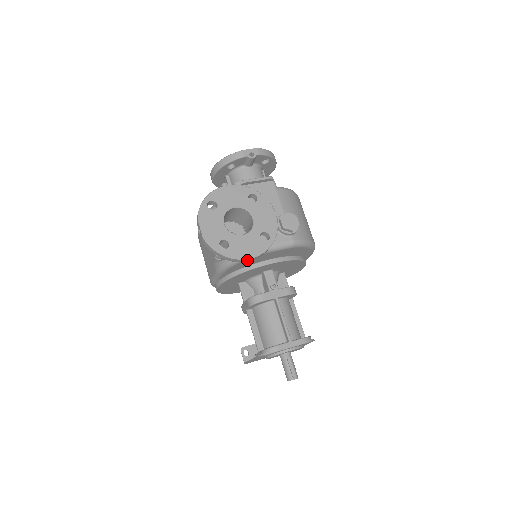
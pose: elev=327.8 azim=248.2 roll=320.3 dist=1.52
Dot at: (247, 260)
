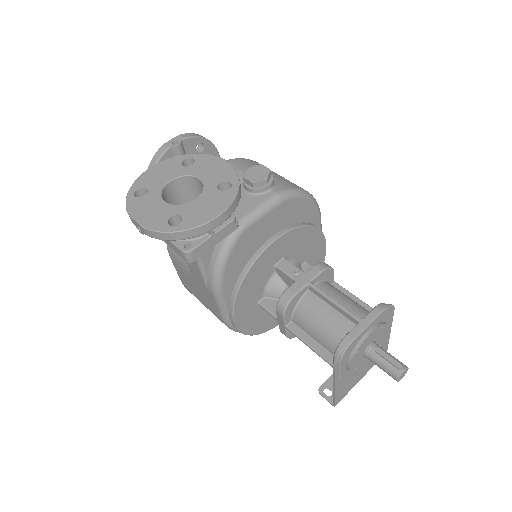
Dot at: (216, 222)
